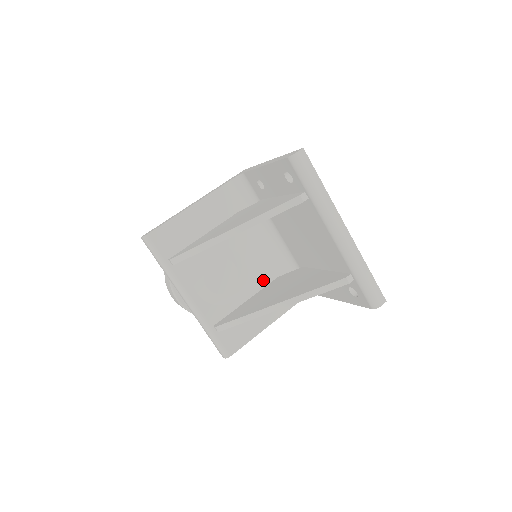
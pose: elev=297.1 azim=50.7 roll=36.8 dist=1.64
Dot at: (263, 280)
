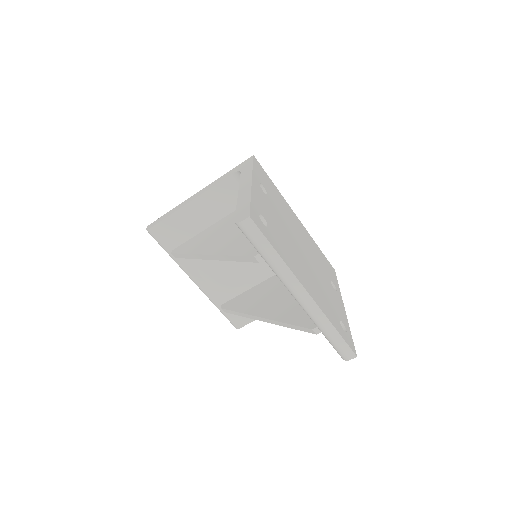
Dot at: occluded
